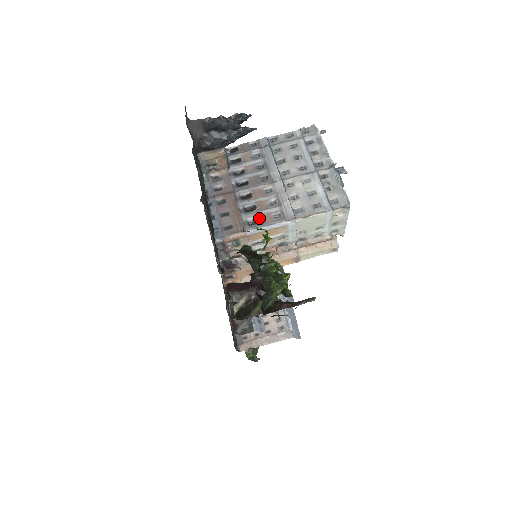
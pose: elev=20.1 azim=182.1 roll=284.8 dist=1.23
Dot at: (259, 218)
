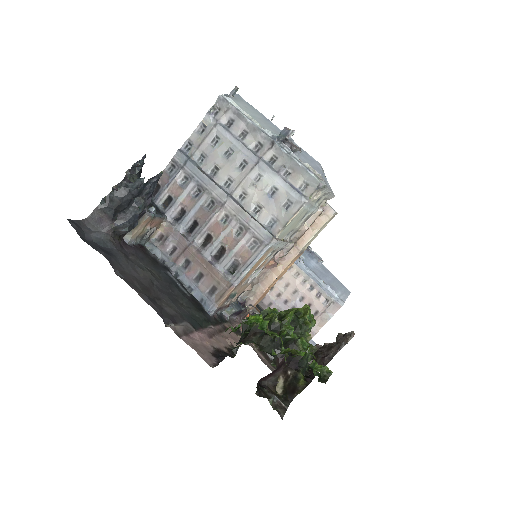
Dot at: (236, 259)
